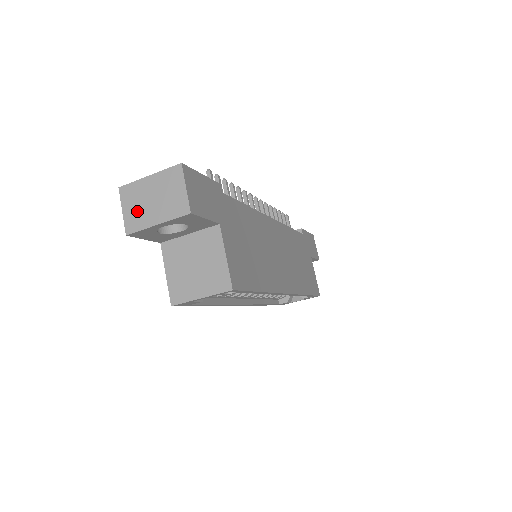
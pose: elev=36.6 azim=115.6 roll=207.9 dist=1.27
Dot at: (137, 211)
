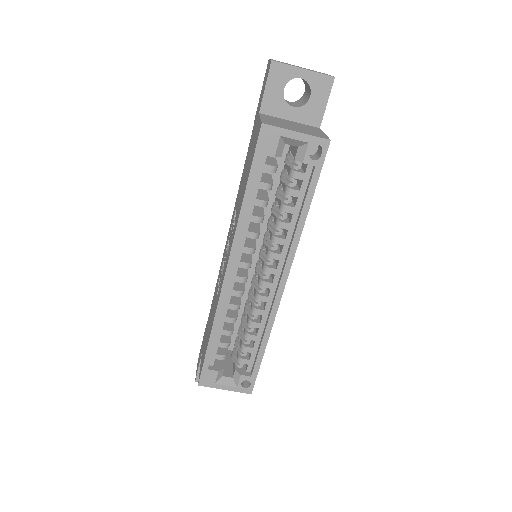
Dot at: (285, 63)
